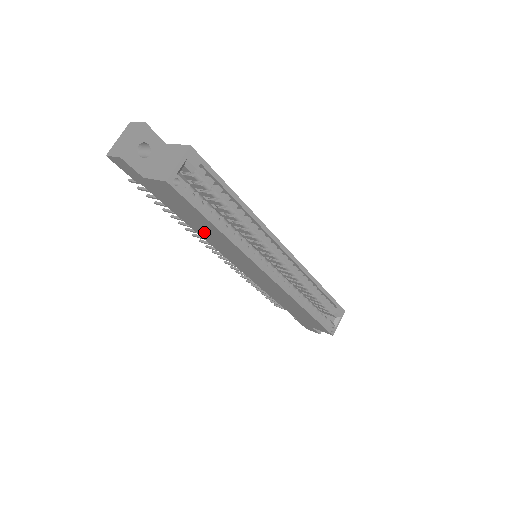
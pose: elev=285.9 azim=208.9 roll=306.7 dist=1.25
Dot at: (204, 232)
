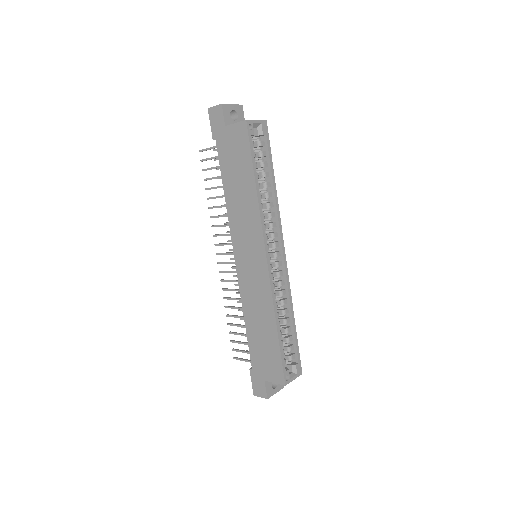
Dot at: (235, 198)
